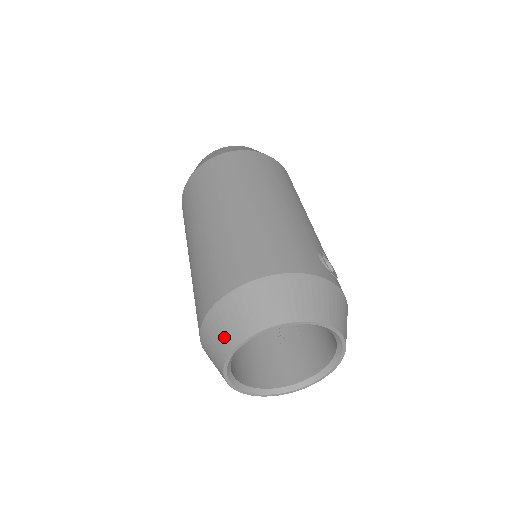
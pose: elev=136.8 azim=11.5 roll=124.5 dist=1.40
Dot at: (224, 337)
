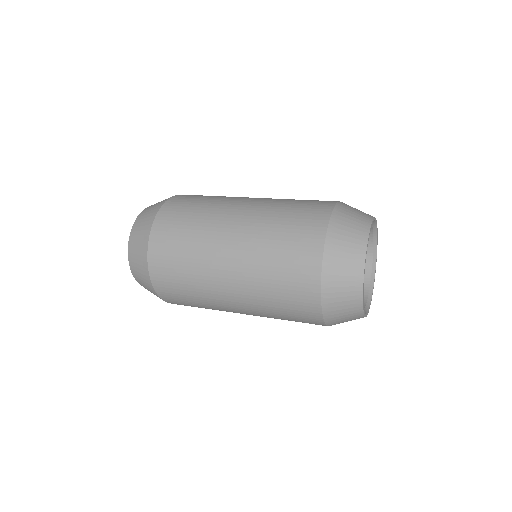
Dot at: (356, 226)
